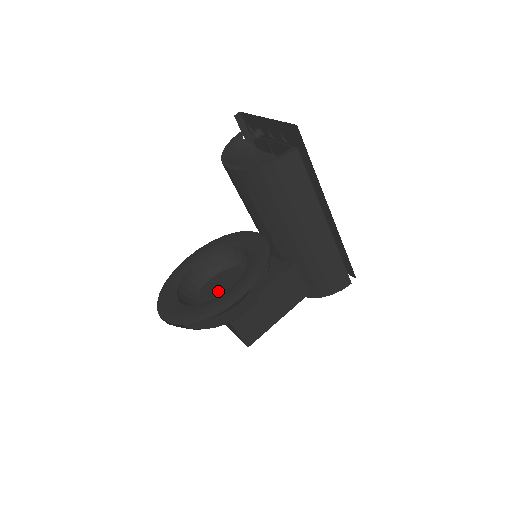
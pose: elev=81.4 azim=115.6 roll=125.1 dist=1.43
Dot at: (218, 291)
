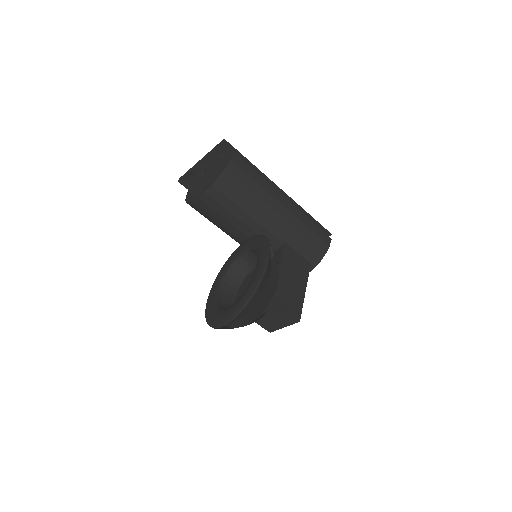
Dot at: occluded
